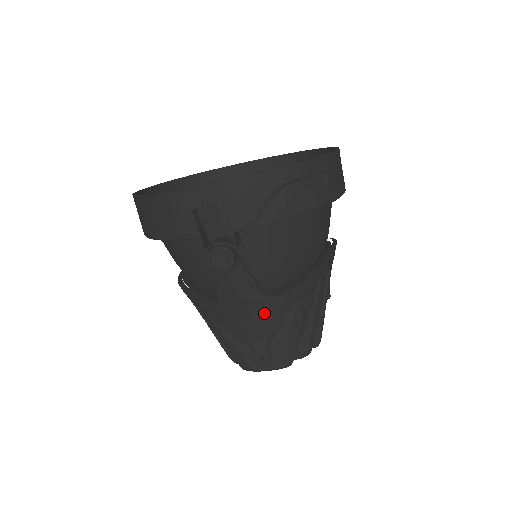
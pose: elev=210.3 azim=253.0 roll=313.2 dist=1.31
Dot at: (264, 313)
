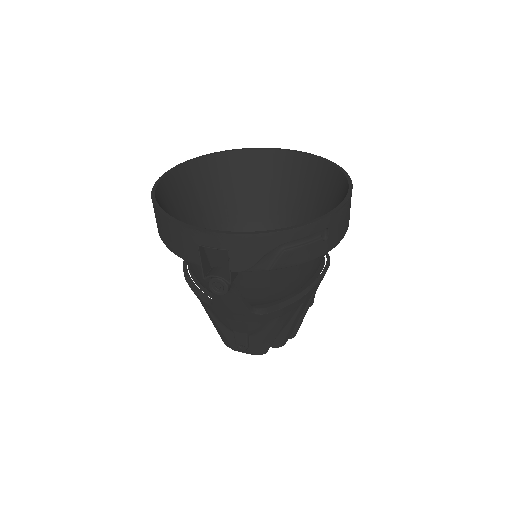
Dot at: (249, 321)
